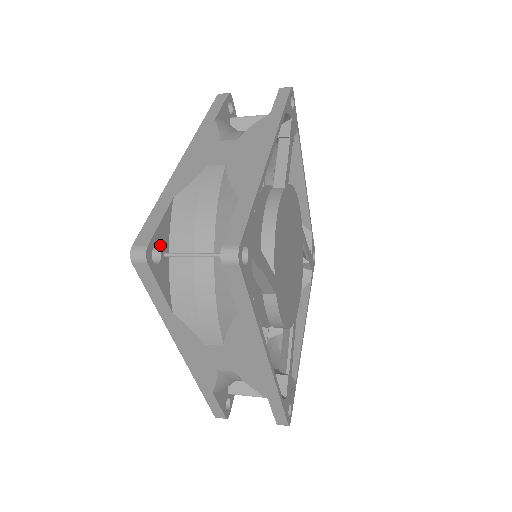
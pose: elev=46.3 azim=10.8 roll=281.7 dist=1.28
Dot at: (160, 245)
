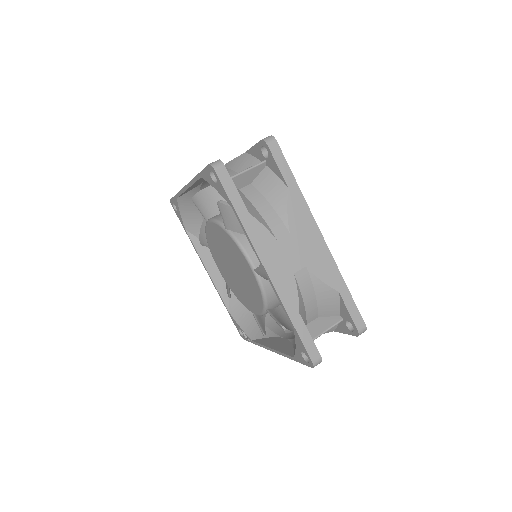
Dot at: occluded
